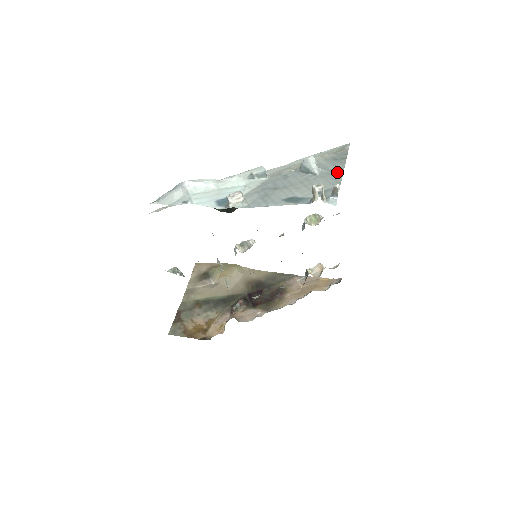
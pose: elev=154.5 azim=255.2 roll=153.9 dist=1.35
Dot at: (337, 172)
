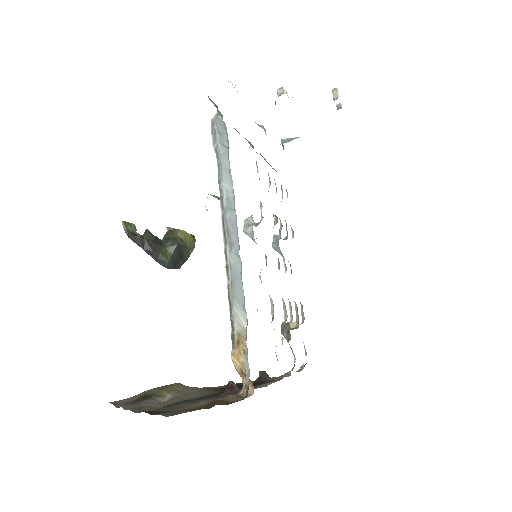
Dot at: occluded
